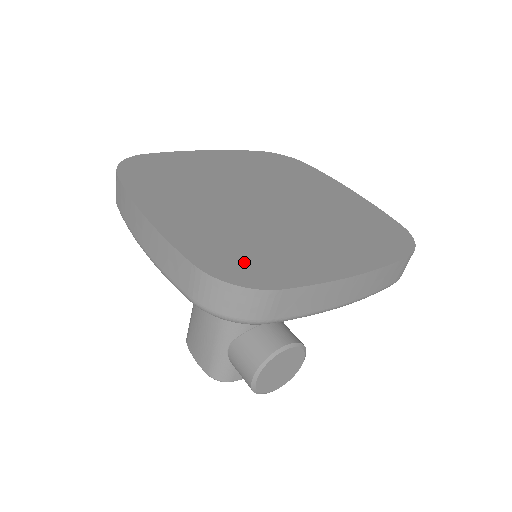
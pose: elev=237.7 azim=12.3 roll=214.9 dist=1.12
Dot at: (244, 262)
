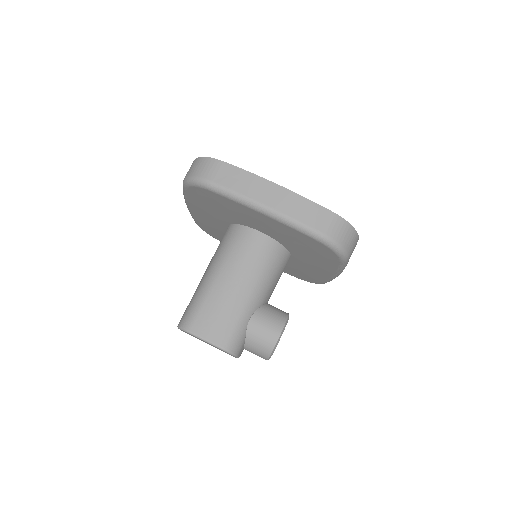
Dot at: occluded
